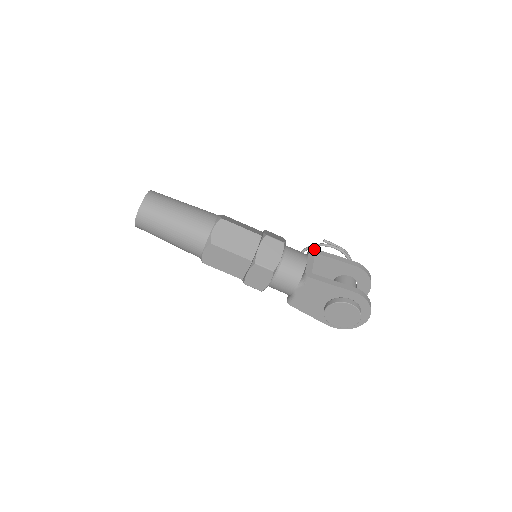
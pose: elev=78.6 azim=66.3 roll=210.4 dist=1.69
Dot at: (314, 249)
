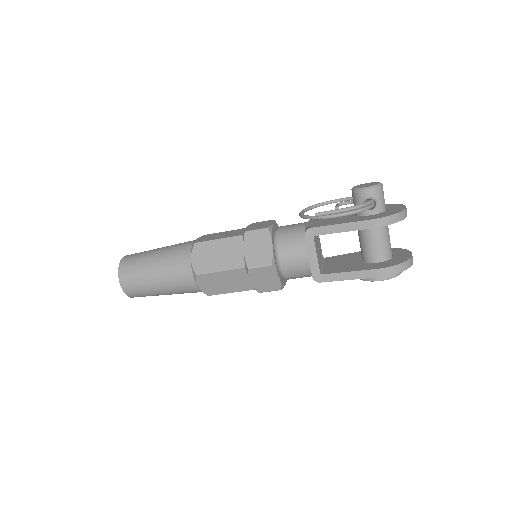
Dot at: (310, 230)
